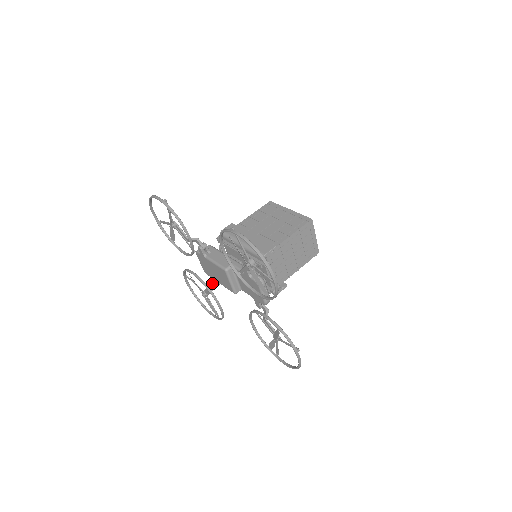
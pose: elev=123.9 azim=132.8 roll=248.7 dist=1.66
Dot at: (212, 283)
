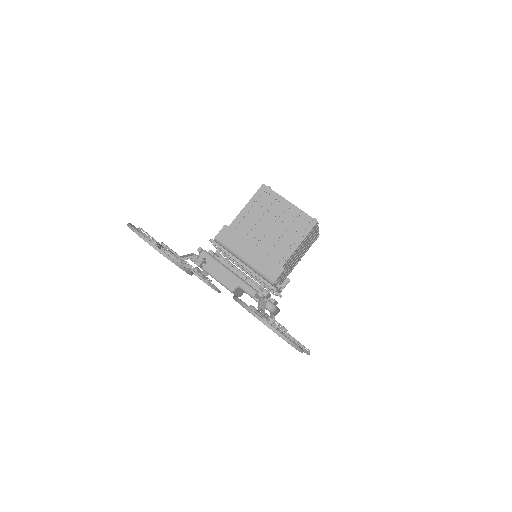
Dot at: occluded
